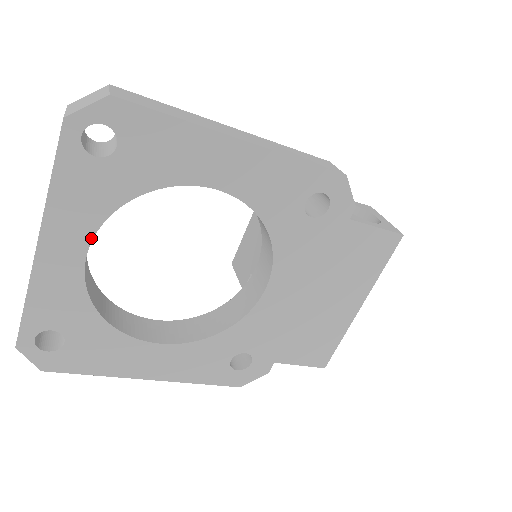
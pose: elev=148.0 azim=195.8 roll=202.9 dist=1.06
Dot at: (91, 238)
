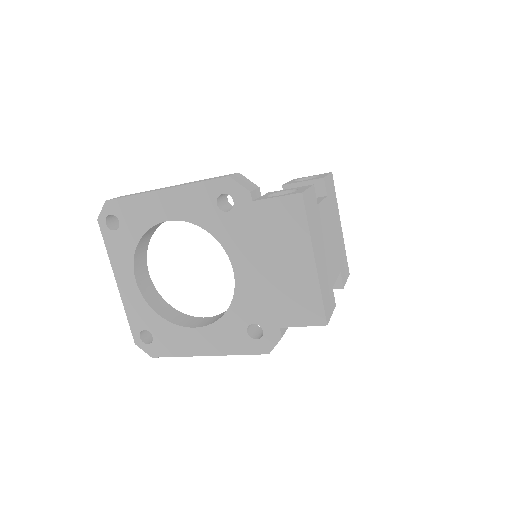
Dot at: (133, 271)
